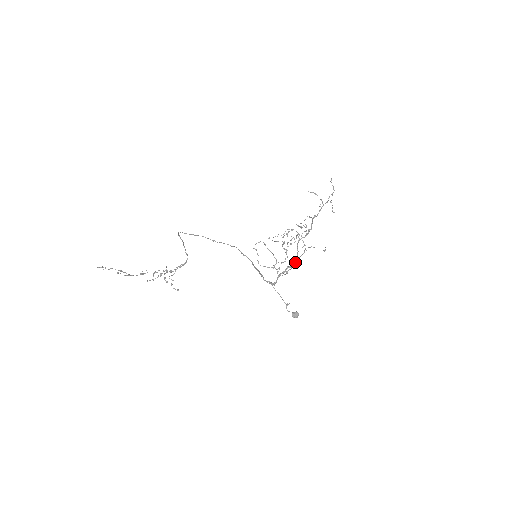
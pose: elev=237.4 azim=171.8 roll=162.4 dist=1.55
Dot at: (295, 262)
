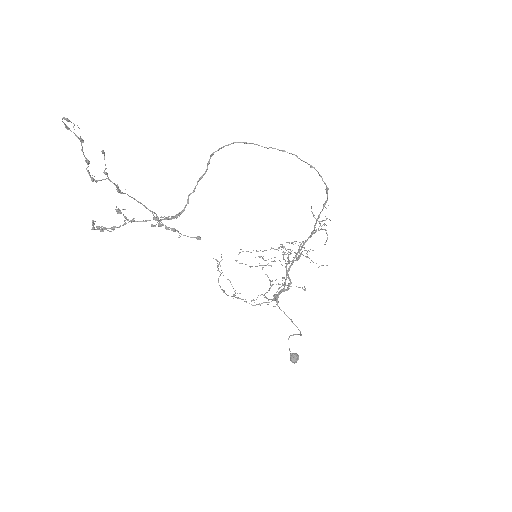
Dot at: (289, 286)
